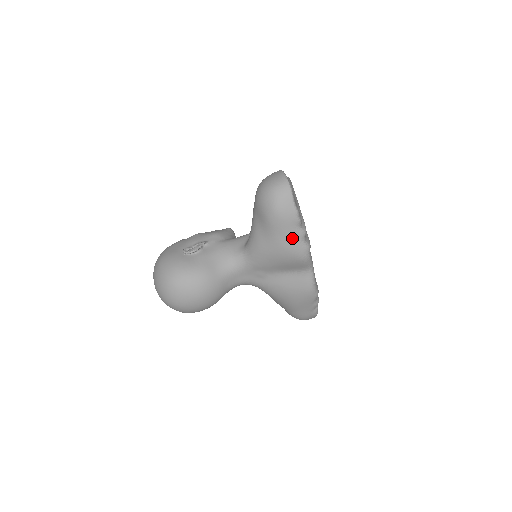
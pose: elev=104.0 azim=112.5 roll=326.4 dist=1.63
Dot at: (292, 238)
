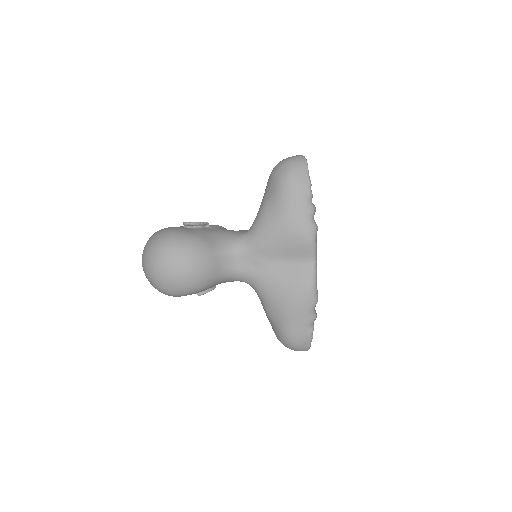
Dot at: (301, 210)
